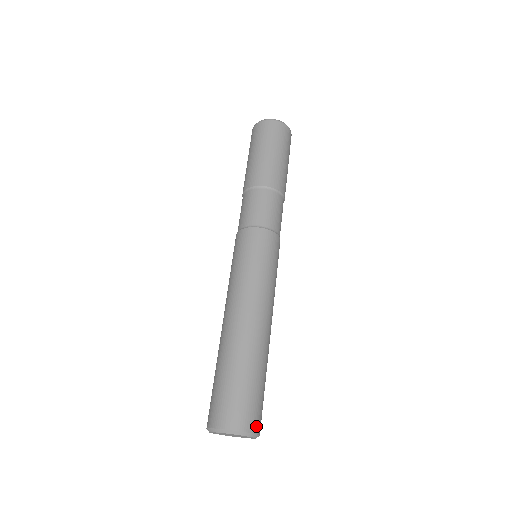
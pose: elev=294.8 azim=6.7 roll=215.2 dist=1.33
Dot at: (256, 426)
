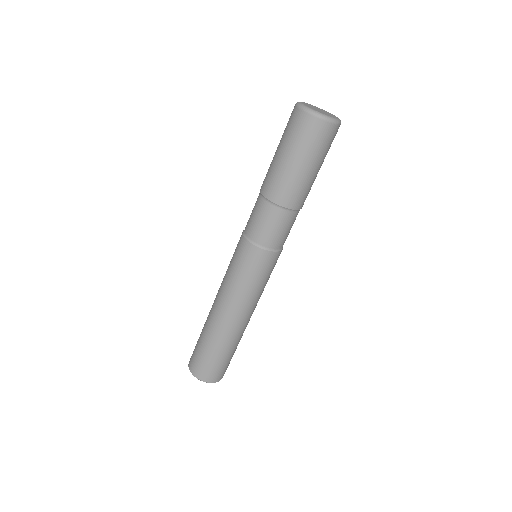
Dot at: occluded
